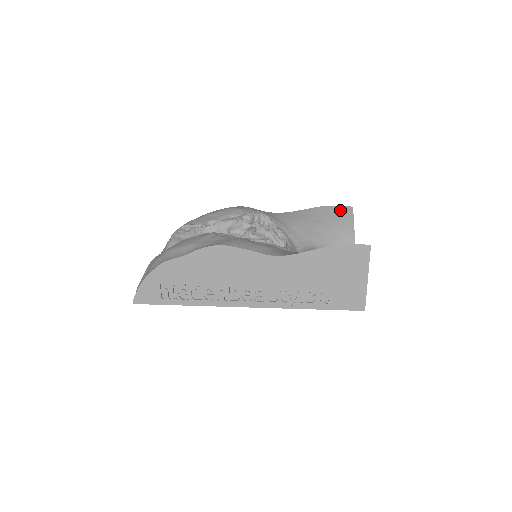
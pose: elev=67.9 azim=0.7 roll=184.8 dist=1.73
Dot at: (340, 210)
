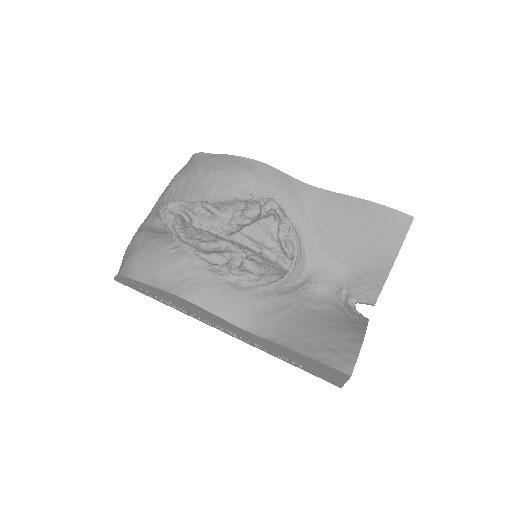
Dot at: (392, 218)
